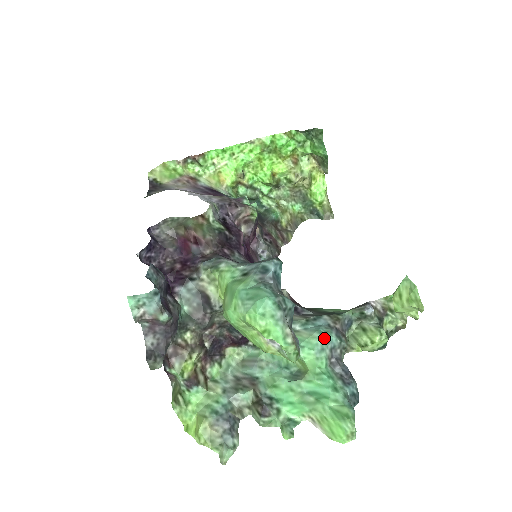
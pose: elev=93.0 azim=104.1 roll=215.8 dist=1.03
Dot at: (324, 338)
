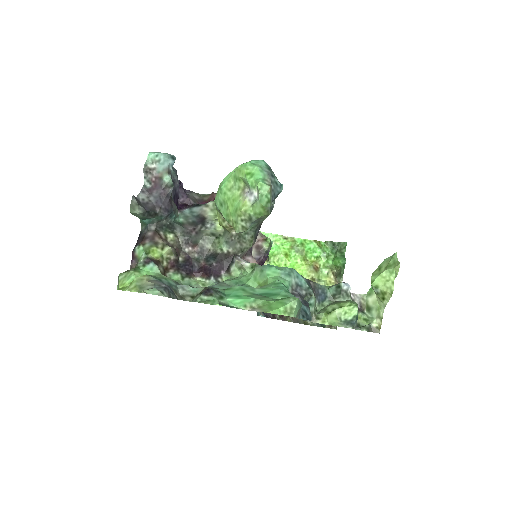
Dot at: (294, 270)
